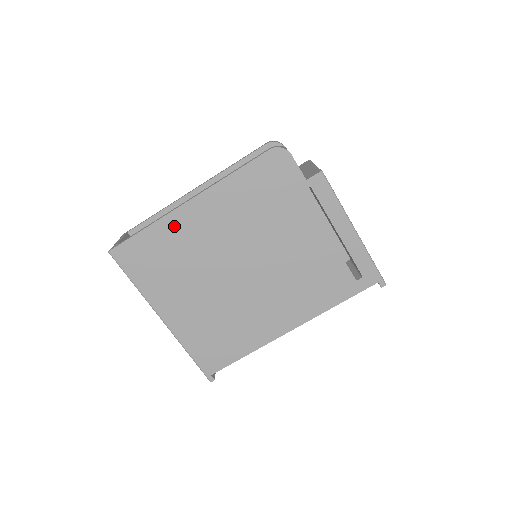
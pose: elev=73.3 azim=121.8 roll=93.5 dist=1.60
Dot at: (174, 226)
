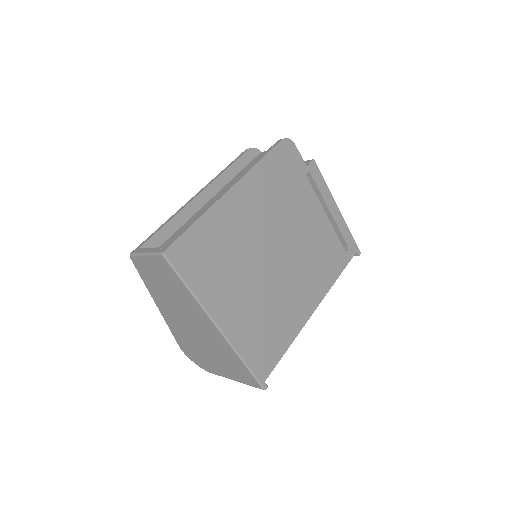
Dot at: (221, 216)
